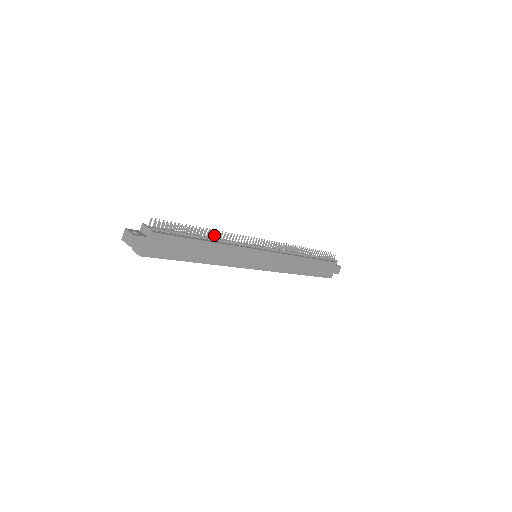
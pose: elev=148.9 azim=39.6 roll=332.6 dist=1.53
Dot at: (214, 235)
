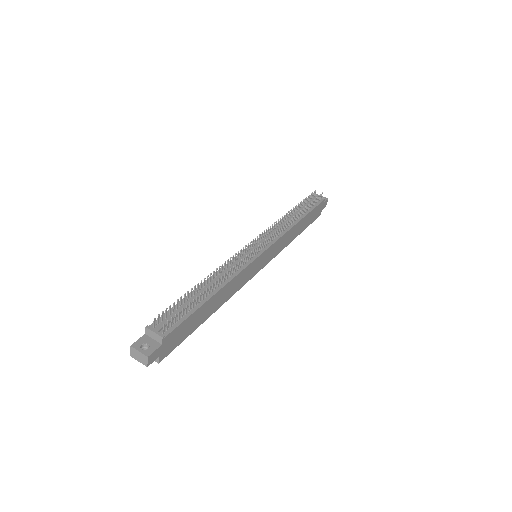
Dot at: (219, 281)
